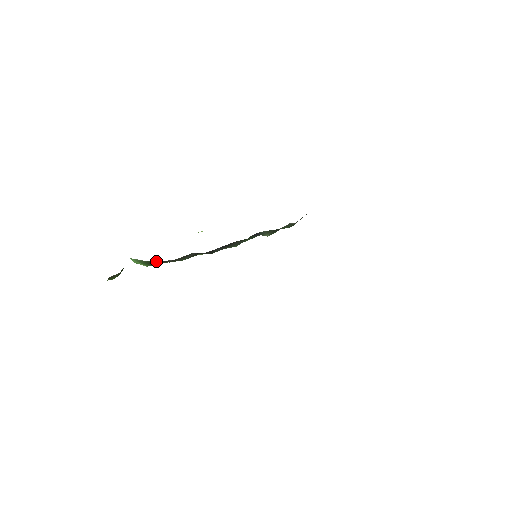
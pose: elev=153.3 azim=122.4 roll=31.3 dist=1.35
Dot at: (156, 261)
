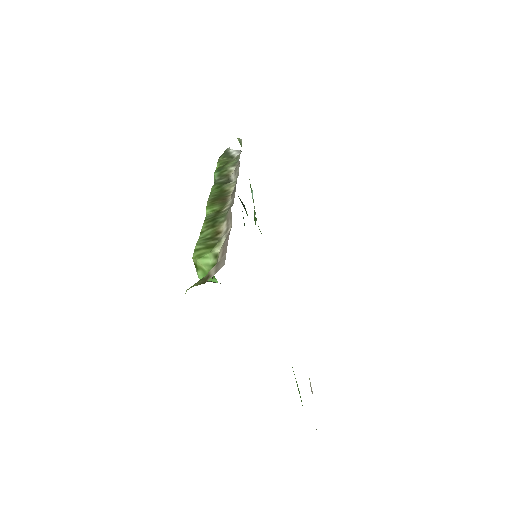
Dot at: occluded
